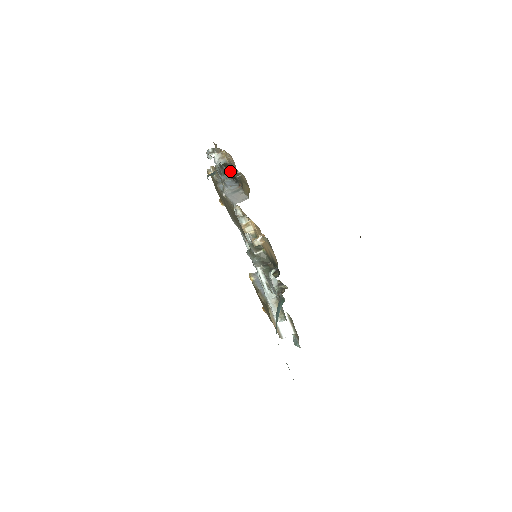
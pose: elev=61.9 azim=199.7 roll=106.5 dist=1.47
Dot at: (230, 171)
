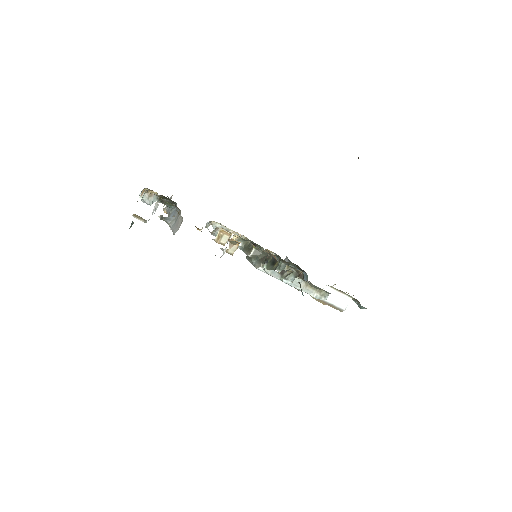
Dot at: occluded
